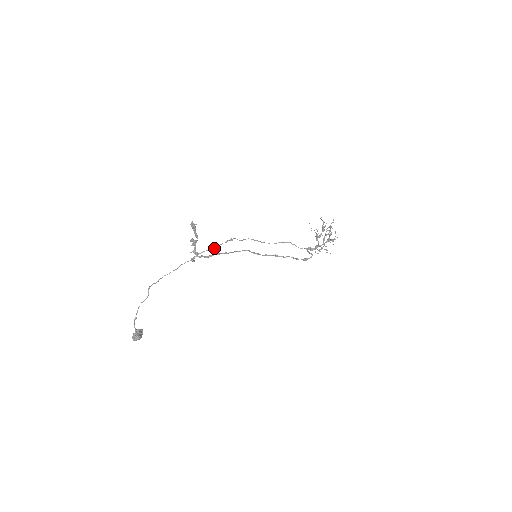
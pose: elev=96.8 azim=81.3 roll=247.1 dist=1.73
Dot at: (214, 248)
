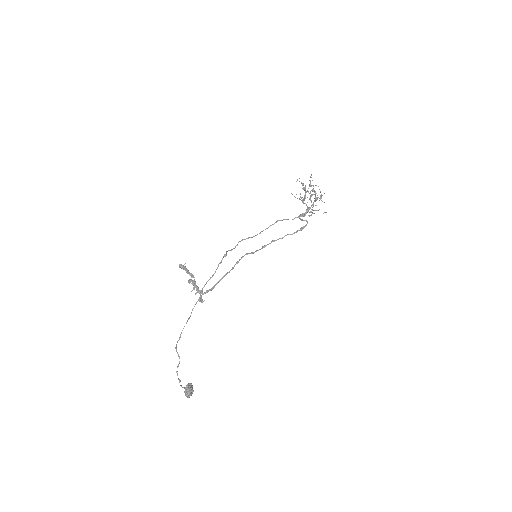
Dot at: (213, 274)
